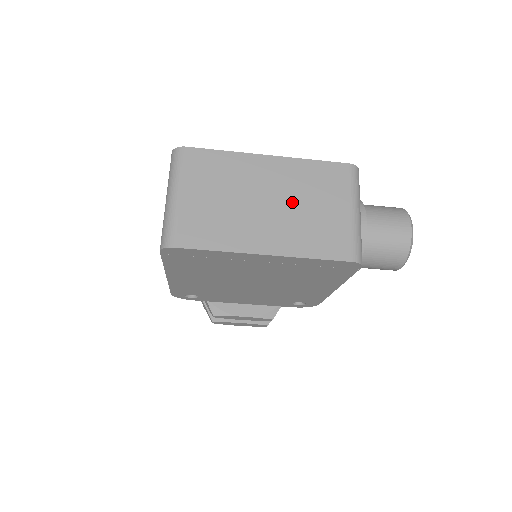
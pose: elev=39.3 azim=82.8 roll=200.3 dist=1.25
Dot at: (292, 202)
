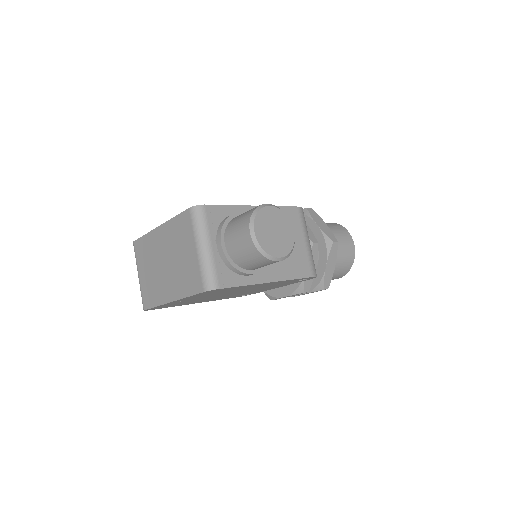
Dot at: (173, 257)
